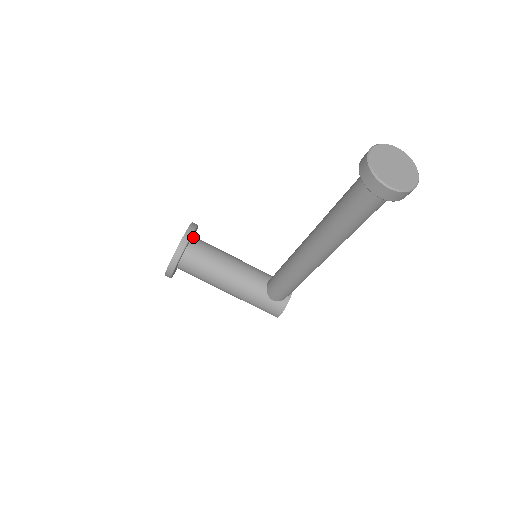
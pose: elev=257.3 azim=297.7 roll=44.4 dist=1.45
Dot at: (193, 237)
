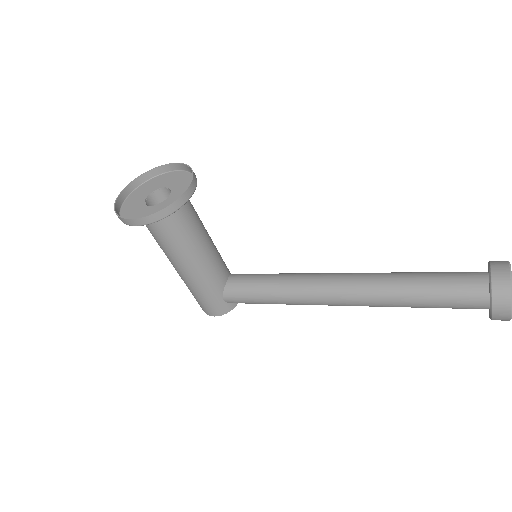
Dot at: (182, 186)
